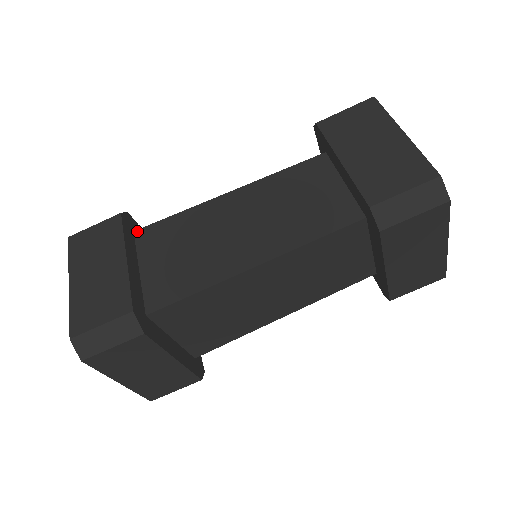
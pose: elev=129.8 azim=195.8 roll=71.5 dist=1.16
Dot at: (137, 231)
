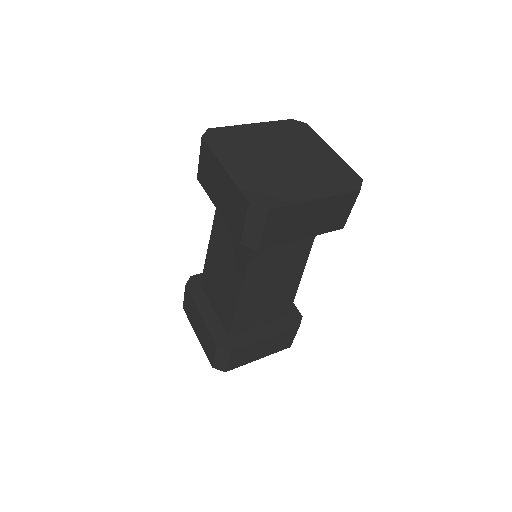
Dot at: (201, 285)
